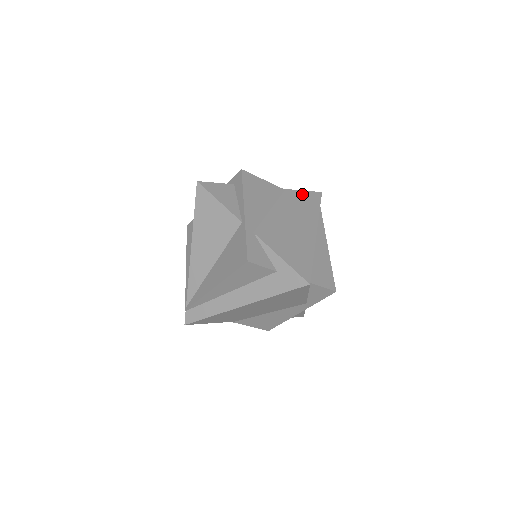
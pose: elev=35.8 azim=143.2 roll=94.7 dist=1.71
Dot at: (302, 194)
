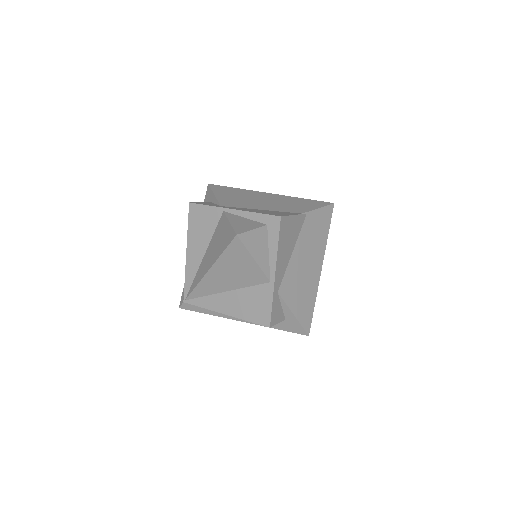
Dot at: (319, 214)
